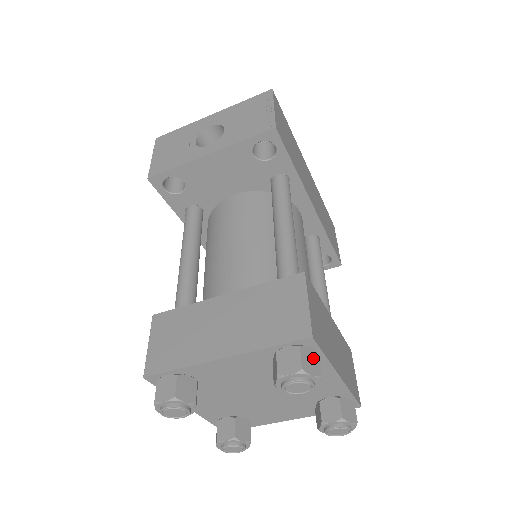
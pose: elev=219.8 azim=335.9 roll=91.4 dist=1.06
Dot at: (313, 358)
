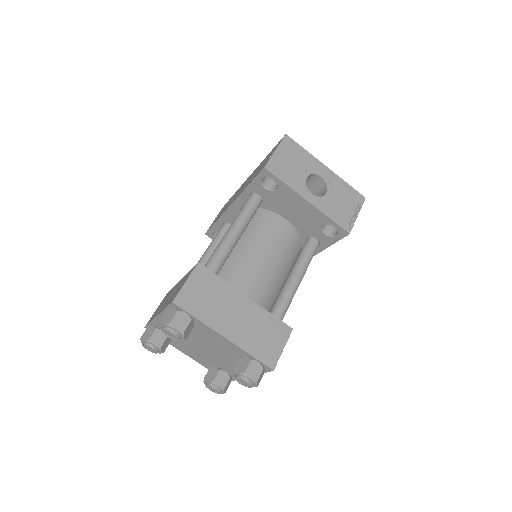
Dot at: (262, 376)
